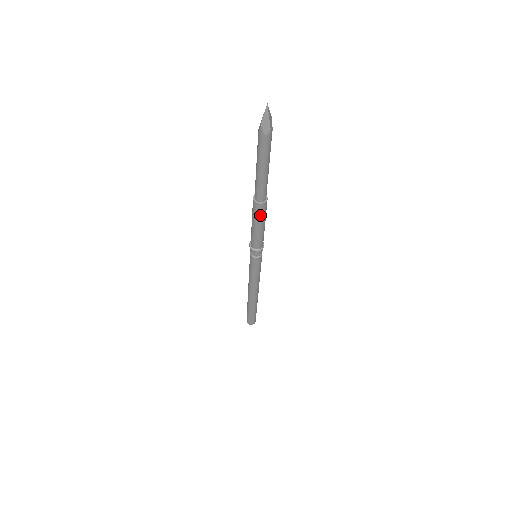
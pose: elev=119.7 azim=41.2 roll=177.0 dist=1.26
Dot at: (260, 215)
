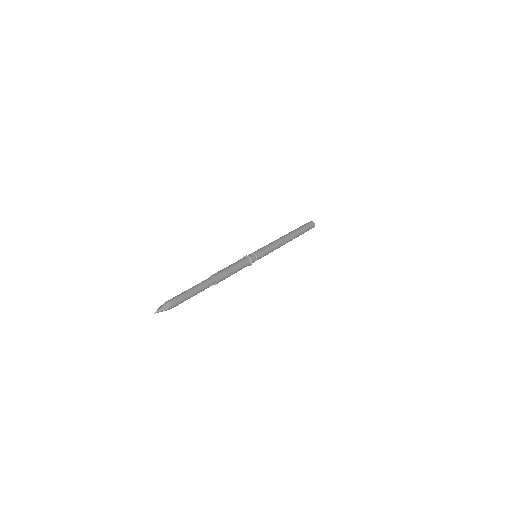
Dot at: occluded
